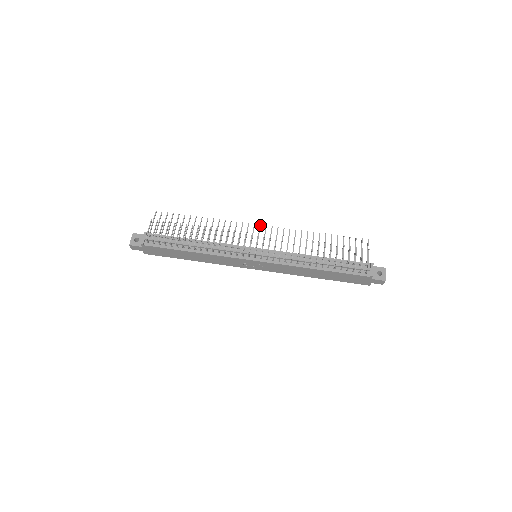
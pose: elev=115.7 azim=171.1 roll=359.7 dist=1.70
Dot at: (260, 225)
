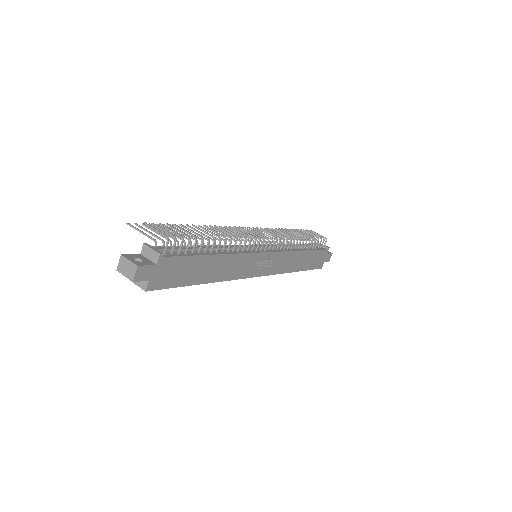
Dot at: (233, 227)
